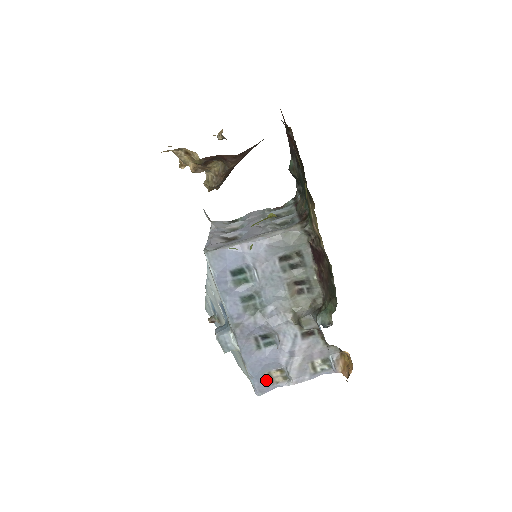
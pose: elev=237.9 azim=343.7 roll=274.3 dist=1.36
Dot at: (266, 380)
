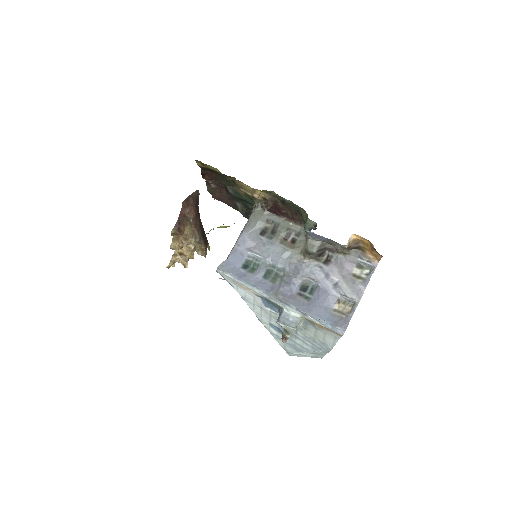
Dot at: (338, 317)
